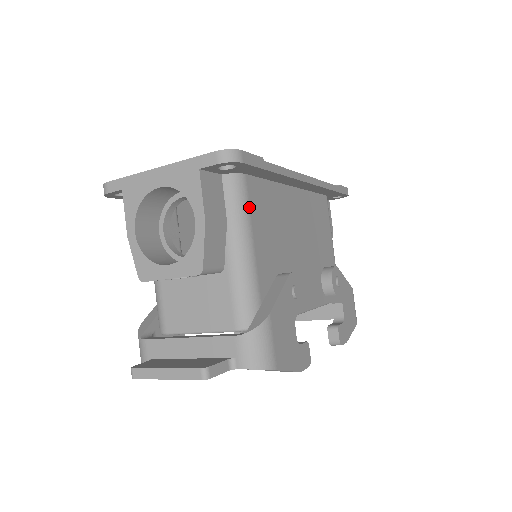
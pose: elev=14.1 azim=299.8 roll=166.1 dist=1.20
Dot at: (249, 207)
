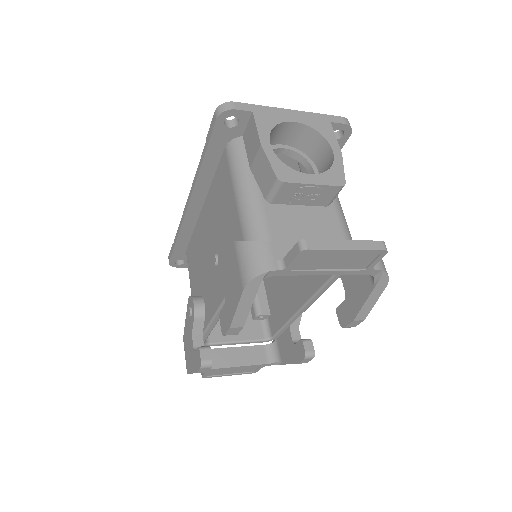
Dot at: occluded
